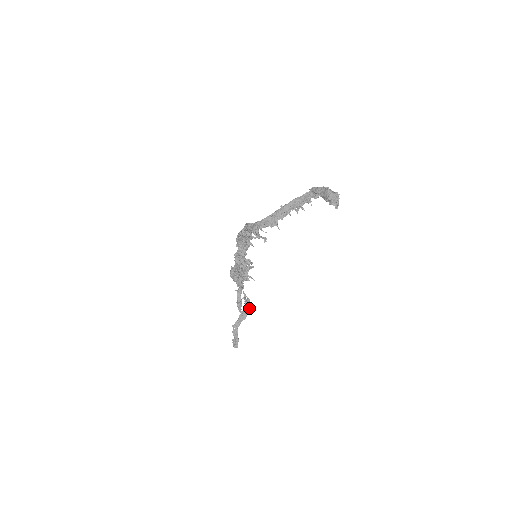
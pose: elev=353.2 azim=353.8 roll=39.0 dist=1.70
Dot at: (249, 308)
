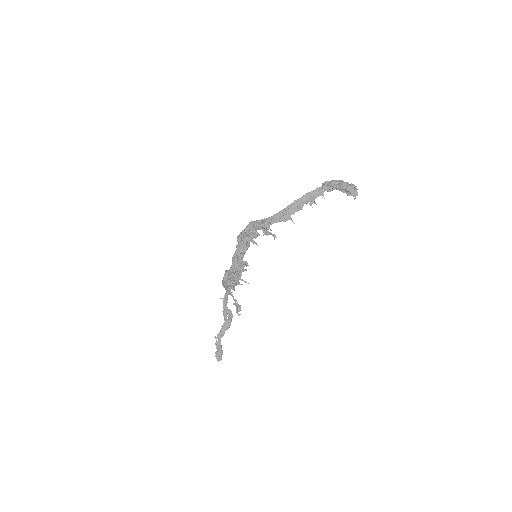
Dot at: (232, 317)
